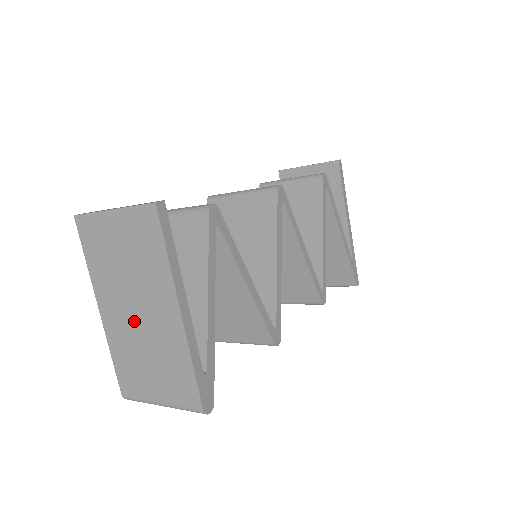
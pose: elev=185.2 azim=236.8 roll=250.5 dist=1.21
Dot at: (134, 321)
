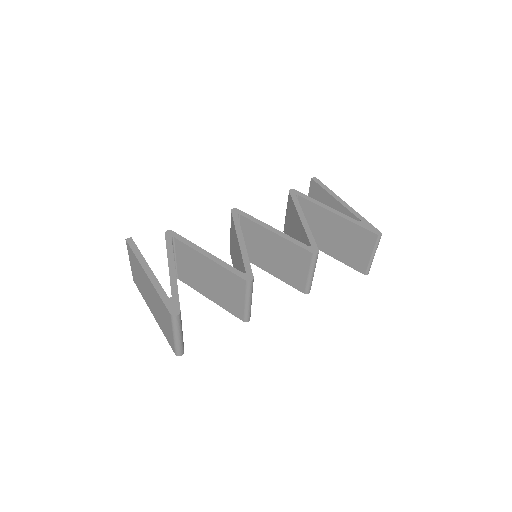
Dot at: (152, 302)
